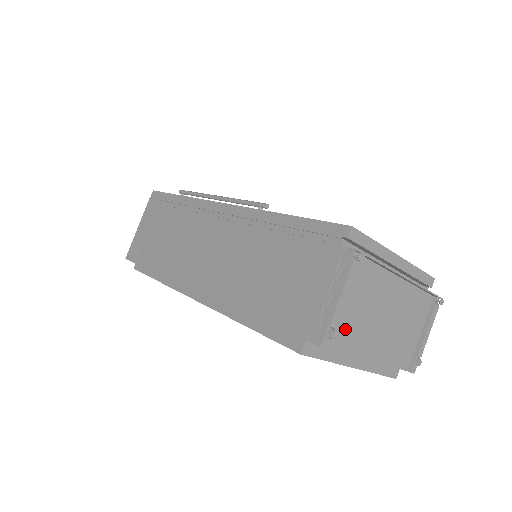
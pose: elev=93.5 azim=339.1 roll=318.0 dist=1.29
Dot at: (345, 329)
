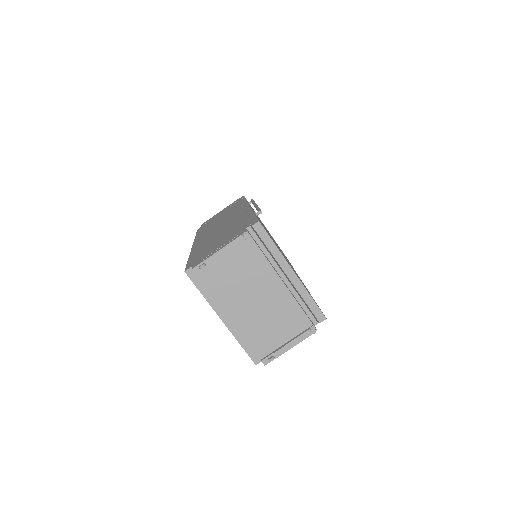
Dot at: (218, 277)
